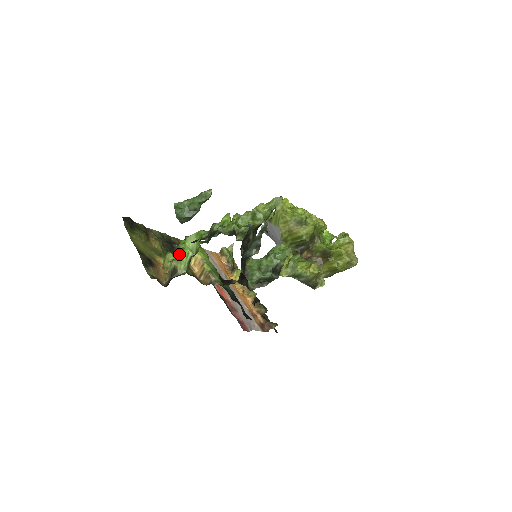
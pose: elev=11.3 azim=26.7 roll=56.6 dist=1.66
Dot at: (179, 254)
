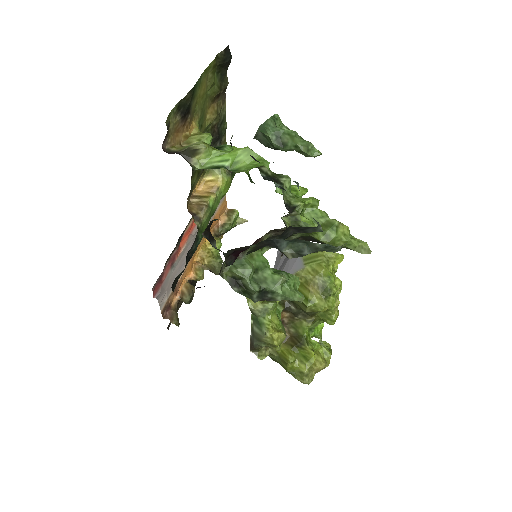
Dot at: occluded
